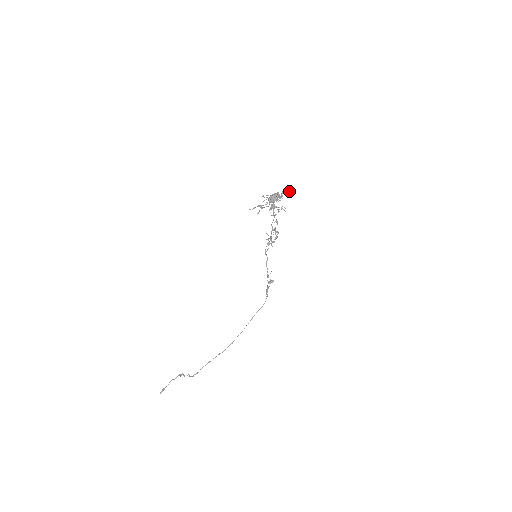
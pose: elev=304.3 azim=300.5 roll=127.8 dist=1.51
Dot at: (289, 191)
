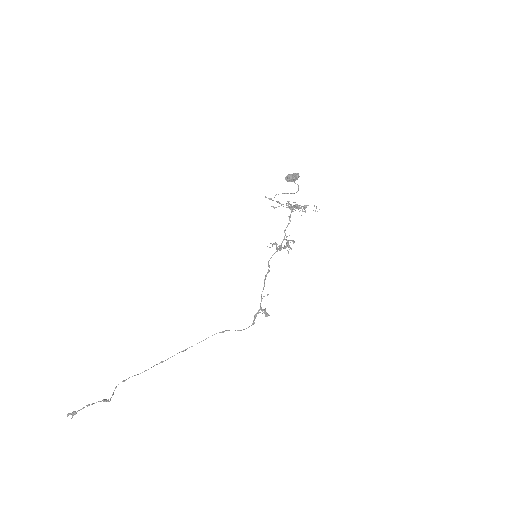
Dot at: (315, 211)
